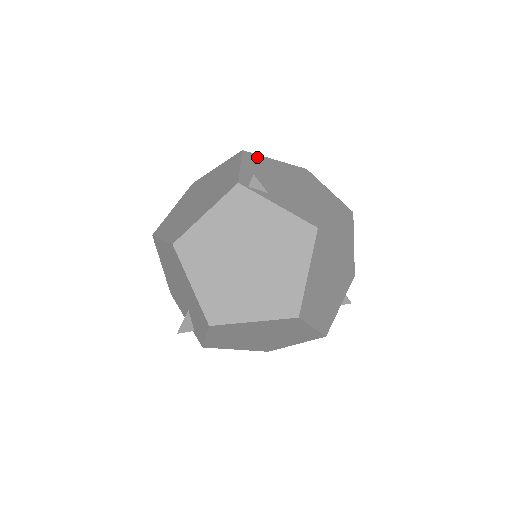
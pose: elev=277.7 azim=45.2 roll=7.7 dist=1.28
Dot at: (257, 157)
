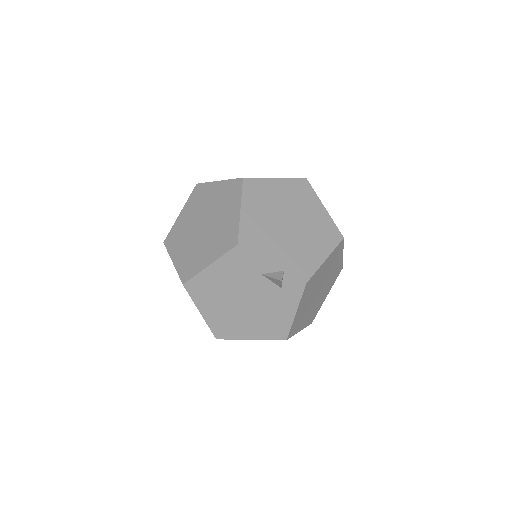
Dot at: occluded
